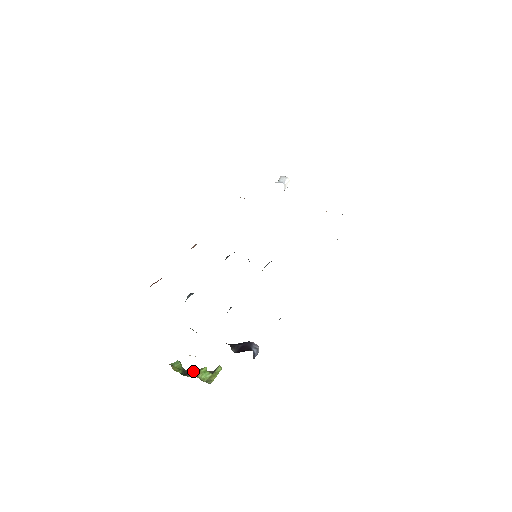
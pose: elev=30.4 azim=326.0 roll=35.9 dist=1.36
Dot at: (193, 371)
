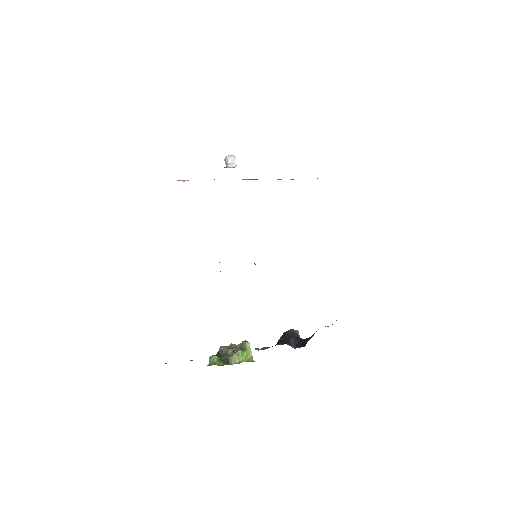
Dot at: (232, 358)
